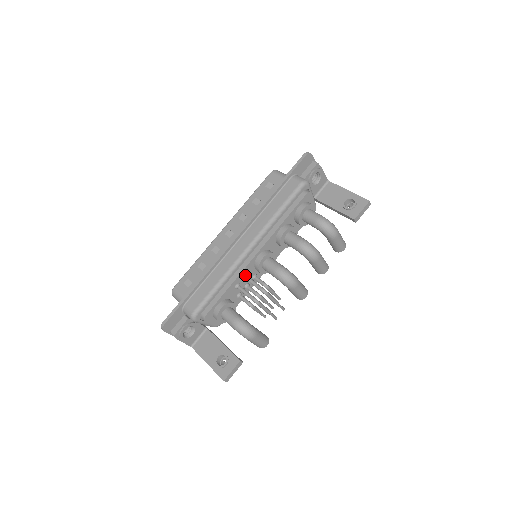
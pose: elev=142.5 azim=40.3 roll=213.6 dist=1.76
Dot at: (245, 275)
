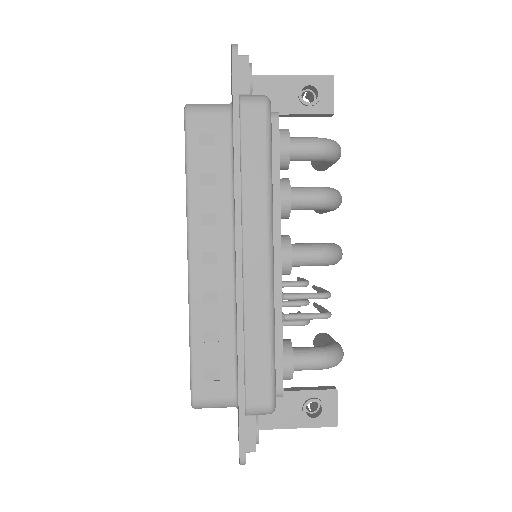
Dot at: (282, 296)
